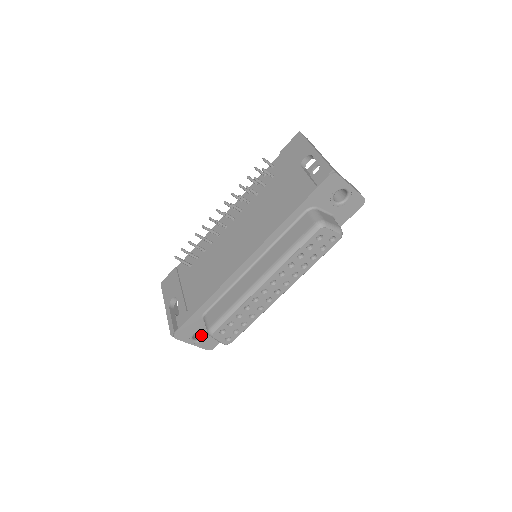
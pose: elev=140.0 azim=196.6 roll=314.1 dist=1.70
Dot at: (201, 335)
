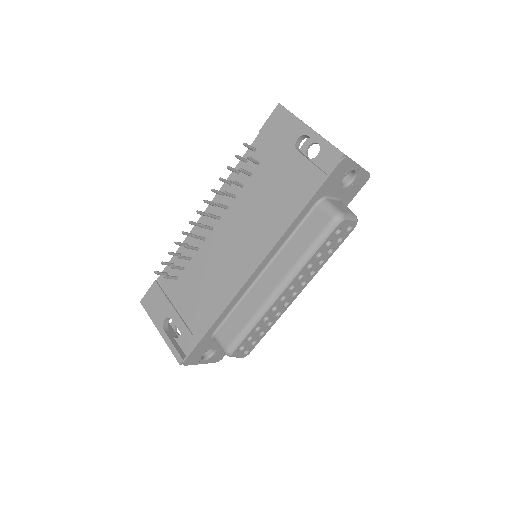
Dot at: (208, 350)
